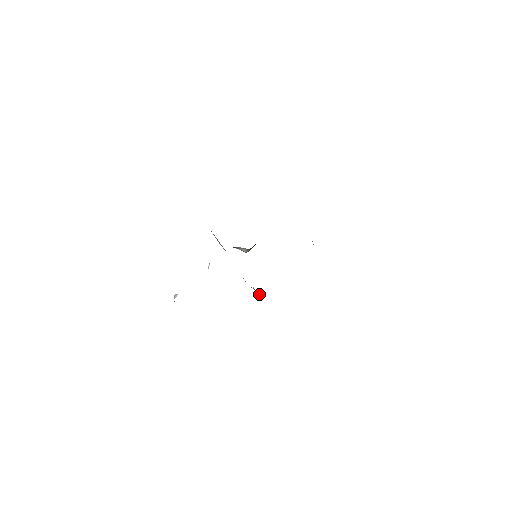
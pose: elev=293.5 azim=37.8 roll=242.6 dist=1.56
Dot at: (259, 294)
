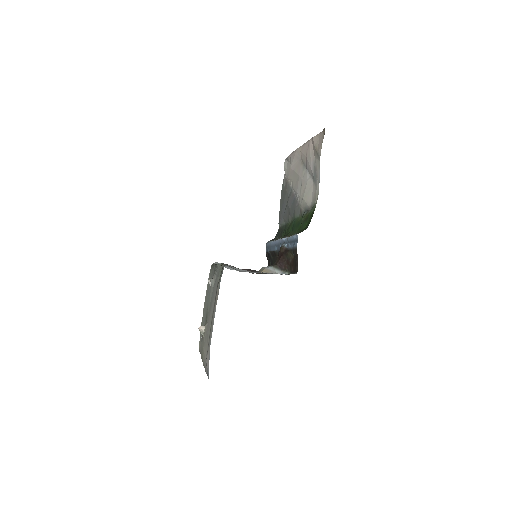
Dot at: occluded
